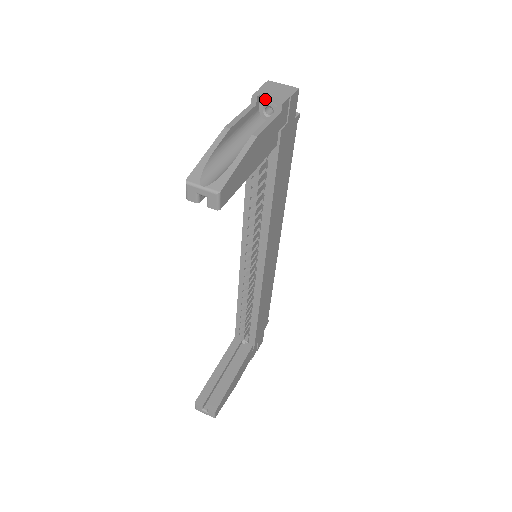
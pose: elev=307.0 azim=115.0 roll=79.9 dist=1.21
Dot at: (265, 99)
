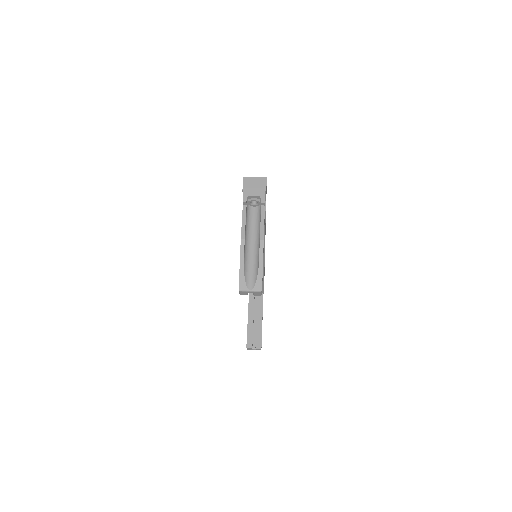
Dot at: (250, 198)
